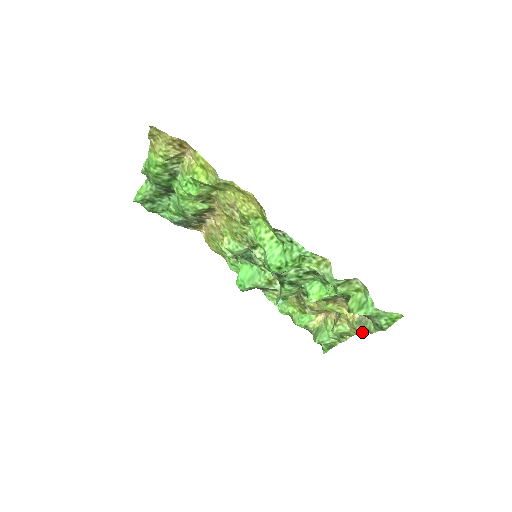
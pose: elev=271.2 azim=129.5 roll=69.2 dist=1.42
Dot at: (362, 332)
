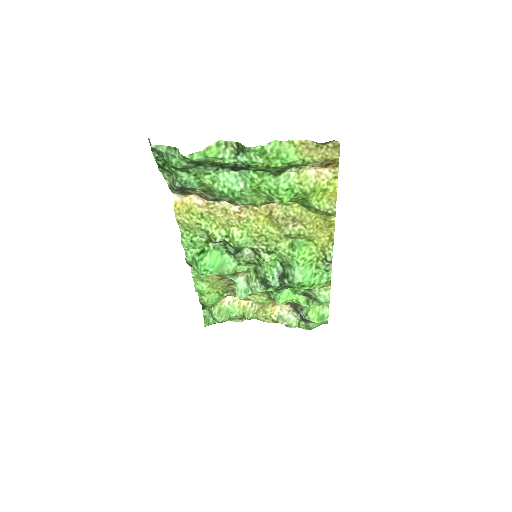
Dot at: (273, 322)
